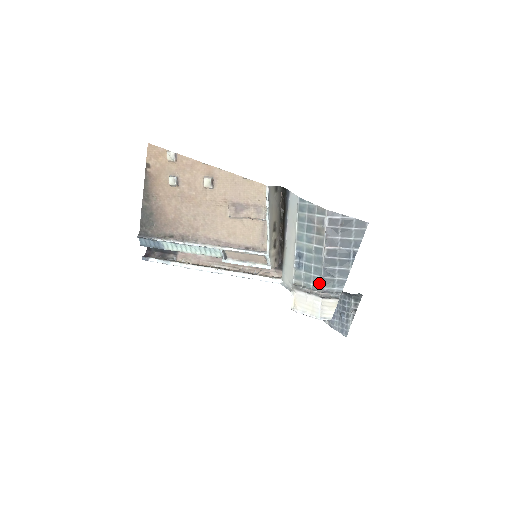
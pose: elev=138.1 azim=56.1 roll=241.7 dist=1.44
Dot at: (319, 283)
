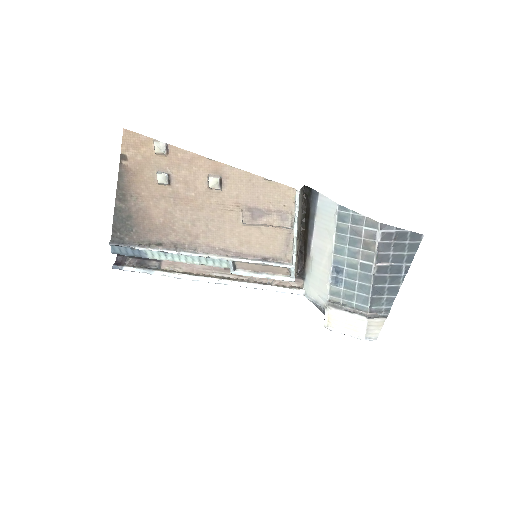
Dot at: (365, 302)
